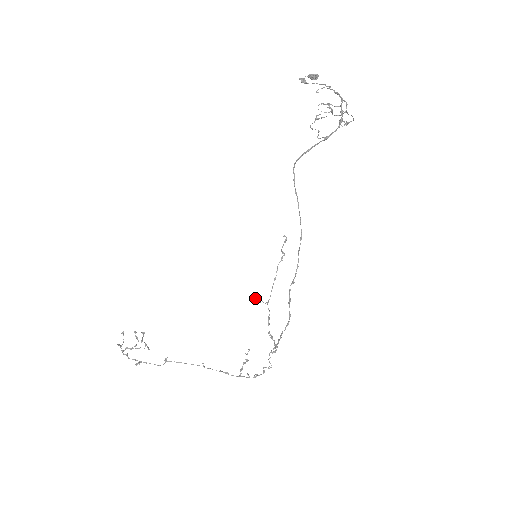
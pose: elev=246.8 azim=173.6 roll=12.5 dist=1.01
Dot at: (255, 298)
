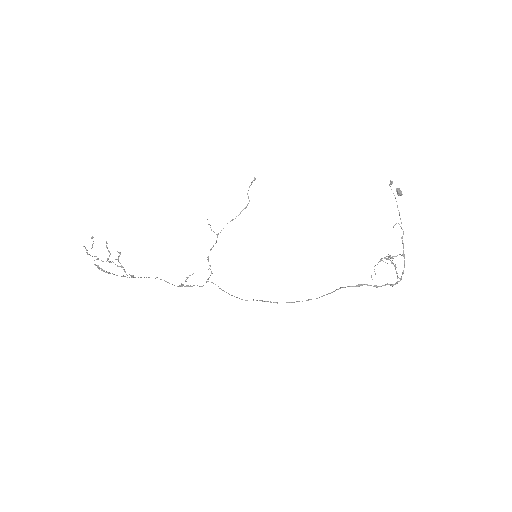
Dot at: (208, 224)
